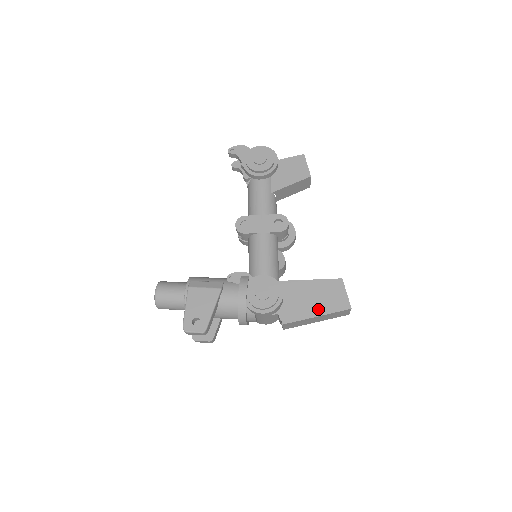
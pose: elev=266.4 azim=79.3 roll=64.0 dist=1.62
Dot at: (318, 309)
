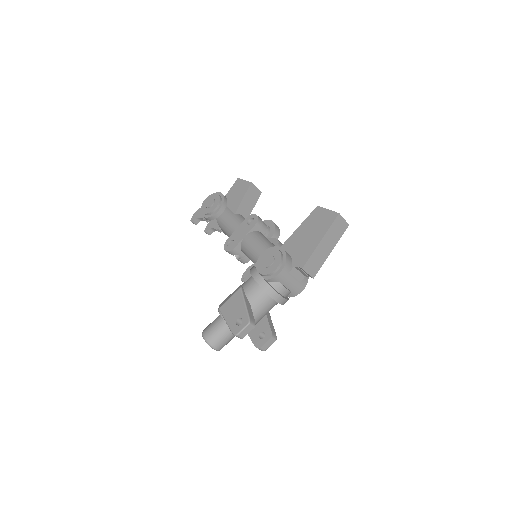
Dot at: (317, 236)
